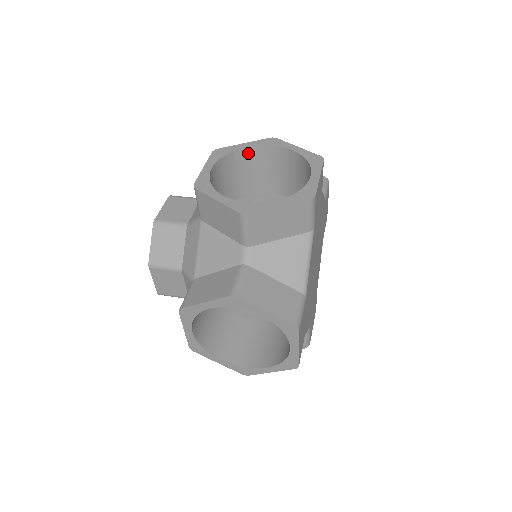
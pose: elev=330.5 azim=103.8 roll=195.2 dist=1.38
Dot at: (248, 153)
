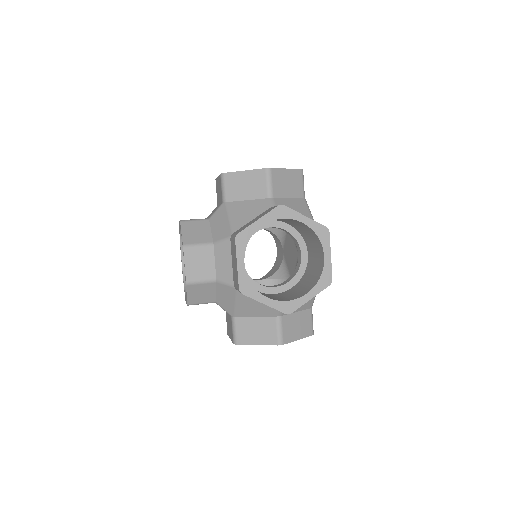
Dot at: occluded
